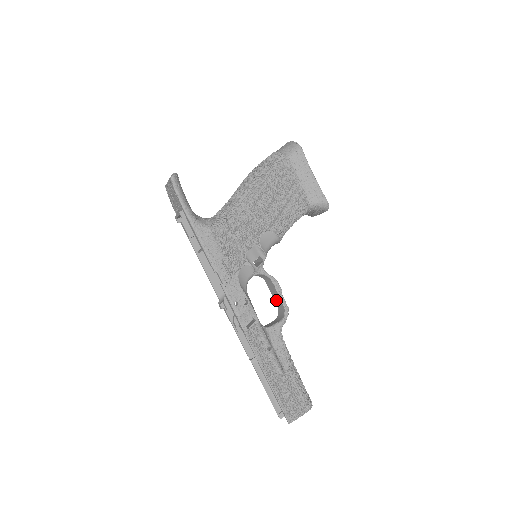
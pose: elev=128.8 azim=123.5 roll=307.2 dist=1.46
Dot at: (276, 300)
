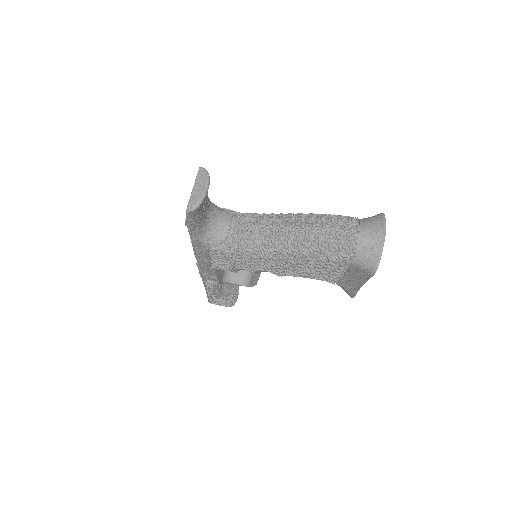
Dot at: occluded
